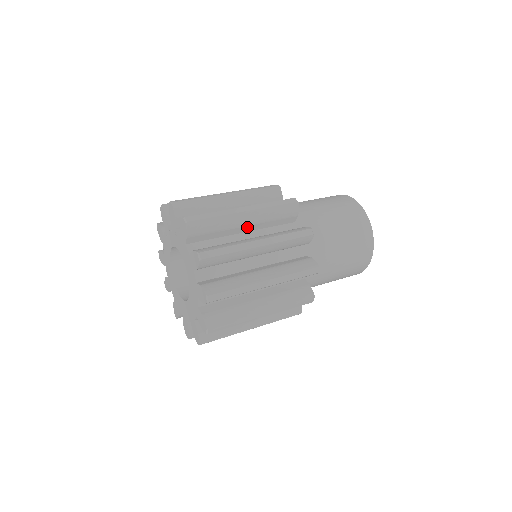
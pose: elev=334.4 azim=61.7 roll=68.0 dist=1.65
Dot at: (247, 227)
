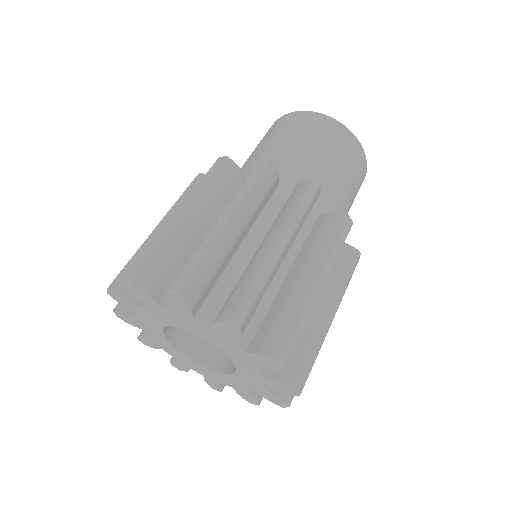
Dot at: occluded
